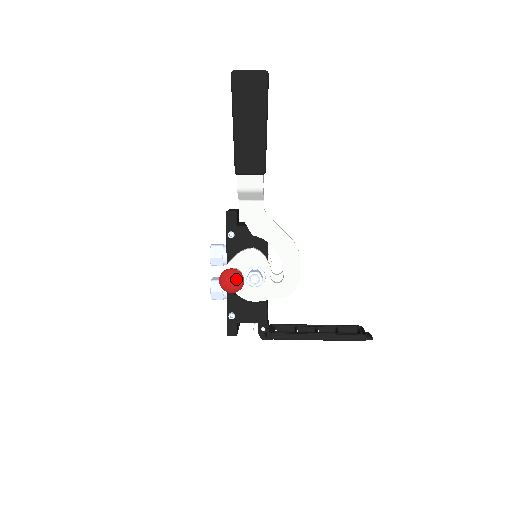
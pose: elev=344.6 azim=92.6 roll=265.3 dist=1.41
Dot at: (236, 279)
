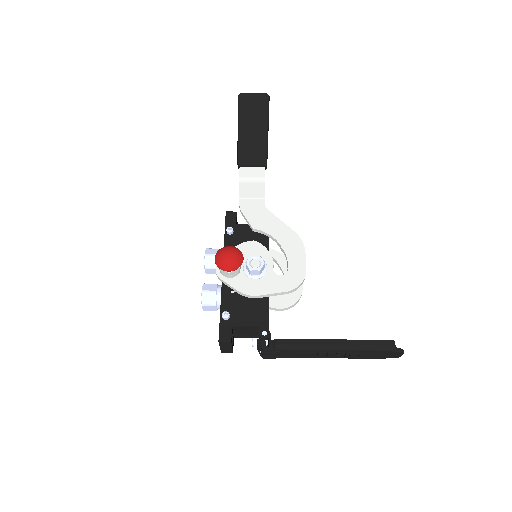
Dot at: (235, 252)
